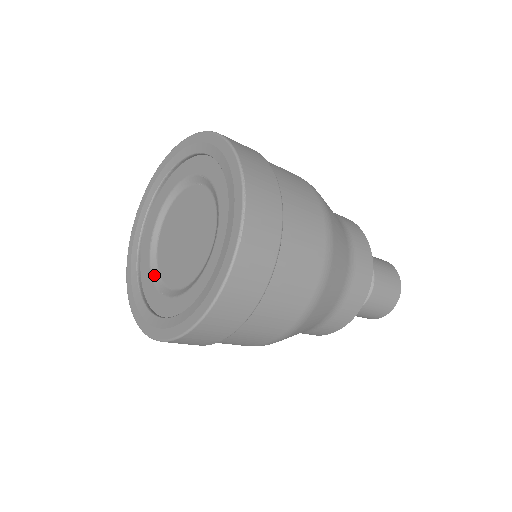
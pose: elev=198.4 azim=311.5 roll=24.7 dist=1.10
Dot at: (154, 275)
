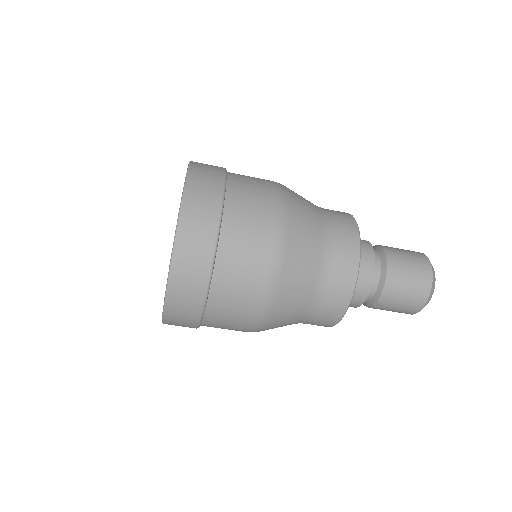
Dot at: occluded
